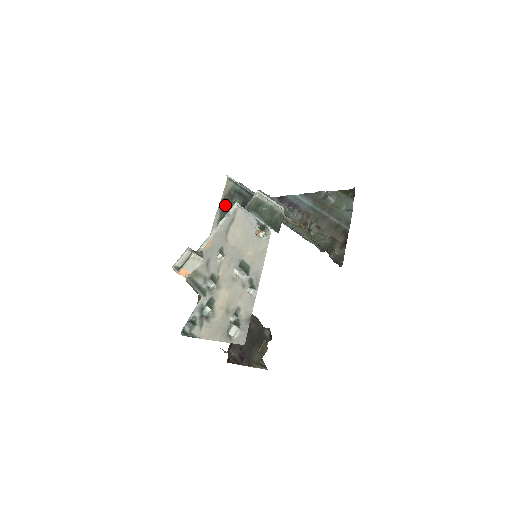
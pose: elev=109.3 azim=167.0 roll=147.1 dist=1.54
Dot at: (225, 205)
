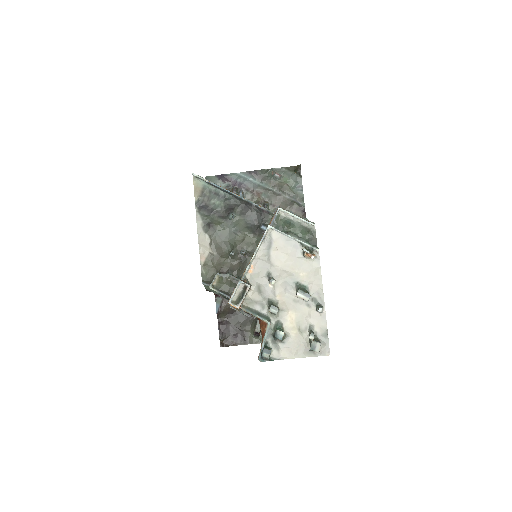
Dot at: (203, 208)
